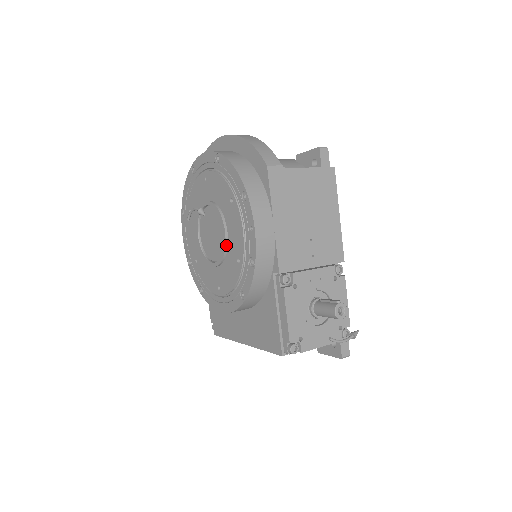
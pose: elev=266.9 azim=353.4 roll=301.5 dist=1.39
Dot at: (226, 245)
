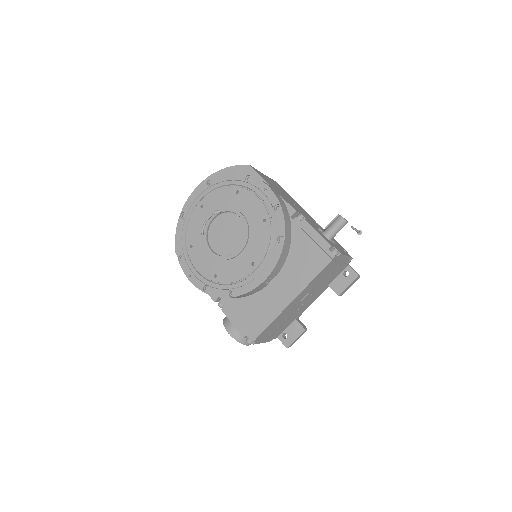
Dot at: (247, 222)
